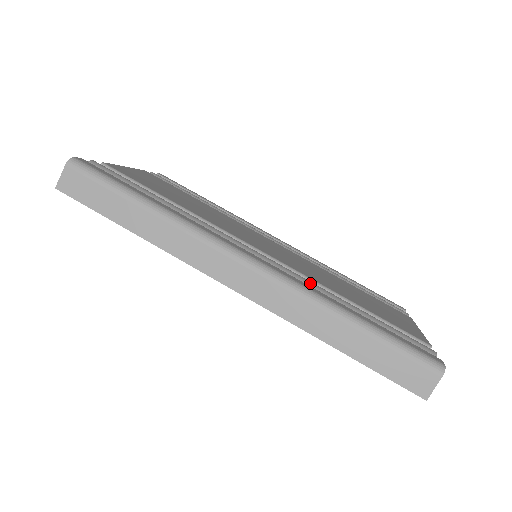
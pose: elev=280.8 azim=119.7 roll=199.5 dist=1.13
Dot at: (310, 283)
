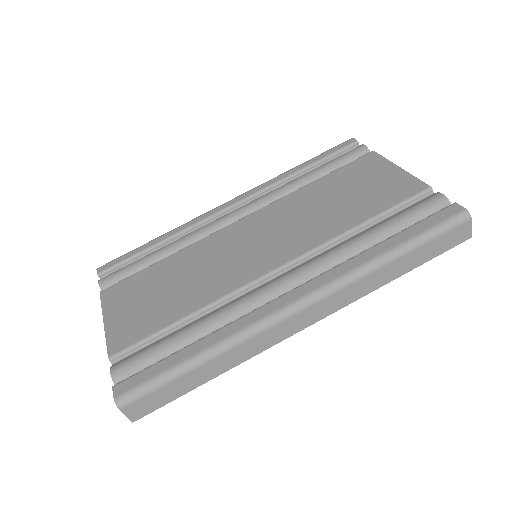
Dot at: (334, 256)
